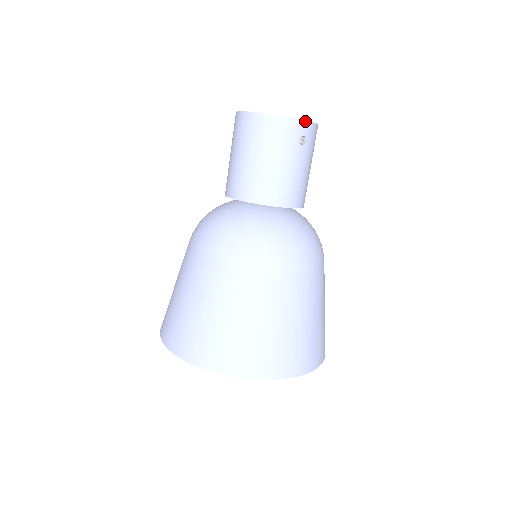
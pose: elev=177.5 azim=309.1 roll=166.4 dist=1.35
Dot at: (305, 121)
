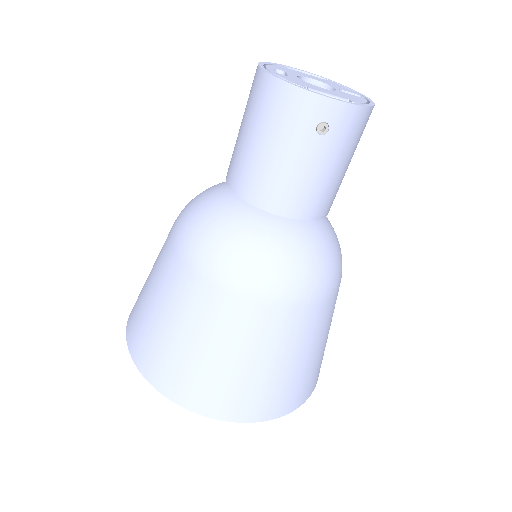
Dot at: (331, 99)
